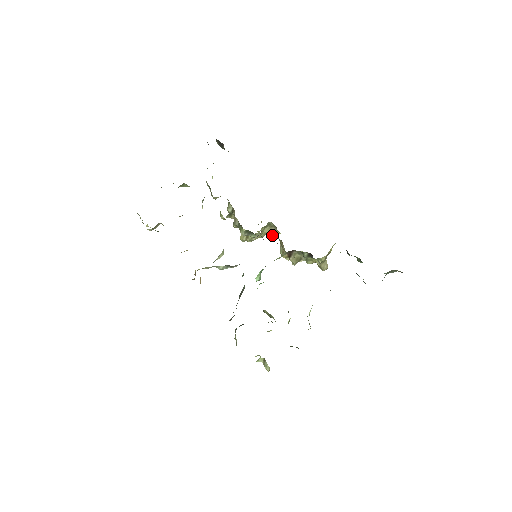
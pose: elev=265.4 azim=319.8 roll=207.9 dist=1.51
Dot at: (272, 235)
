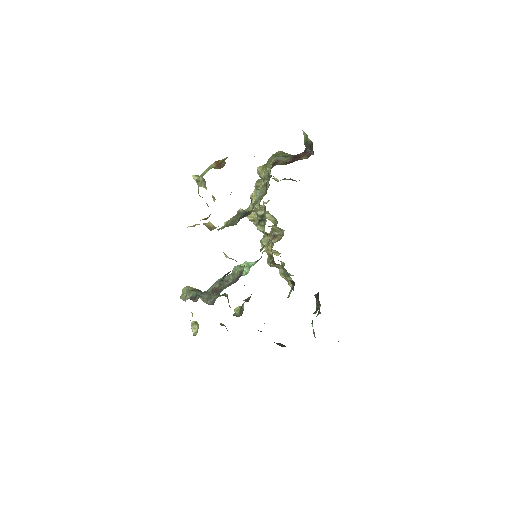
Dot at: (266, 218)
